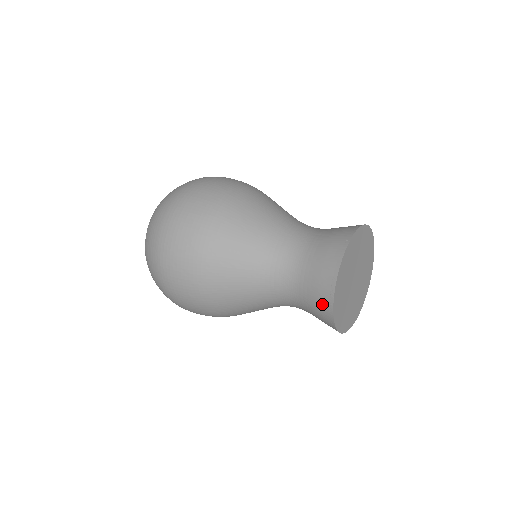
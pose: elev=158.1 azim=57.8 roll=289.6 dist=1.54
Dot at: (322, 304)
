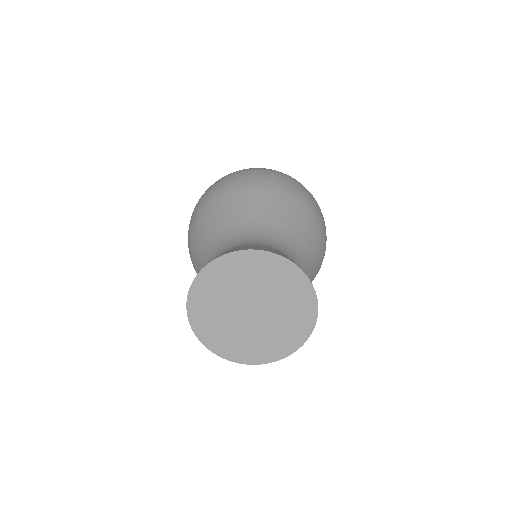
Dot at: occluded
